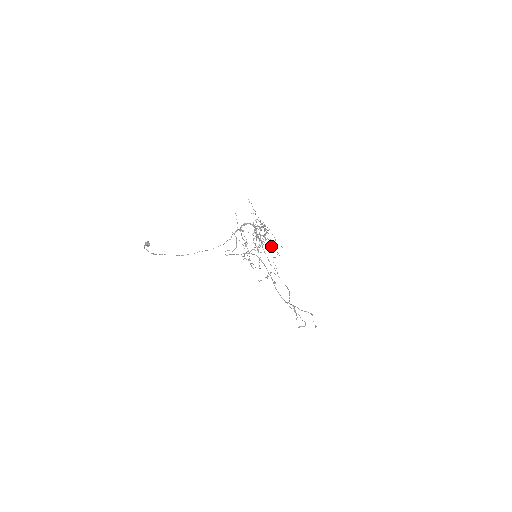
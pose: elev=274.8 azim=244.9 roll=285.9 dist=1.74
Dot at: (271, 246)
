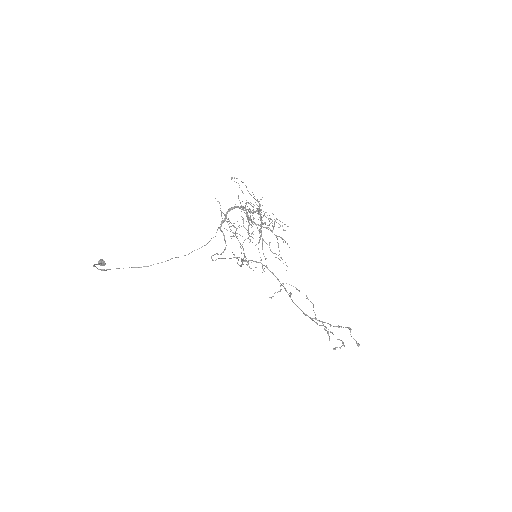
Dot at: (271, 230)
